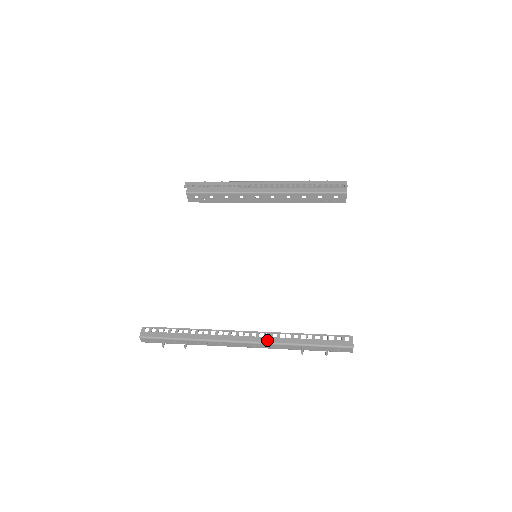
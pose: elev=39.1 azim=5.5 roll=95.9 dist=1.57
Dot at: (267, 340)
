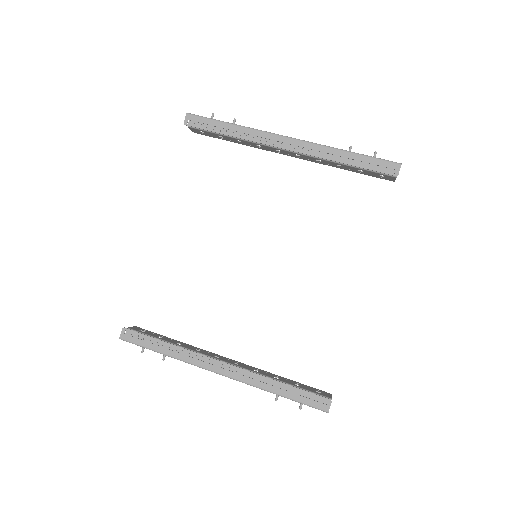
Dot at: (243, 379)
